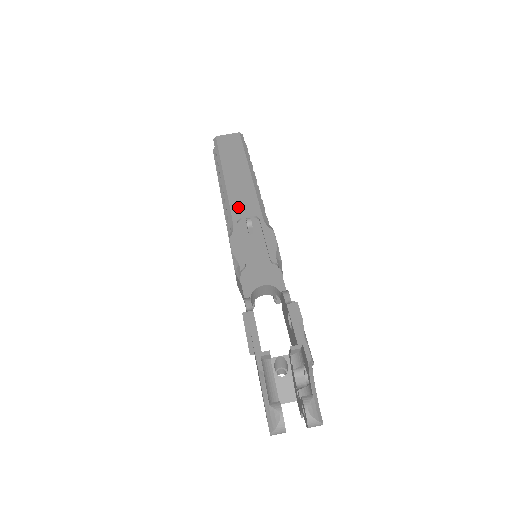
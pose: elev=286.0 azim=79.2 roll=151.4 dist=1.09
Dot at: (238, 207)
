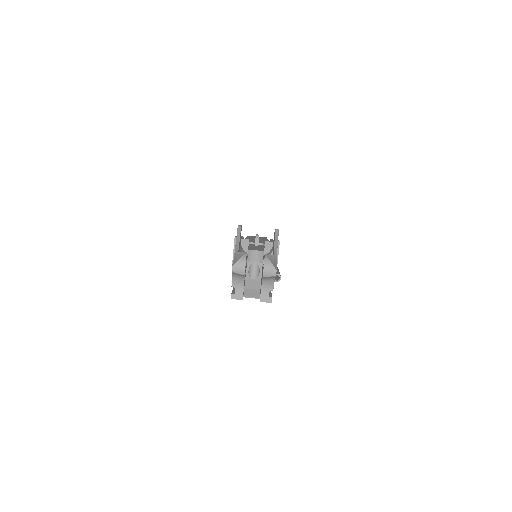
Dot at: (252, 241)
